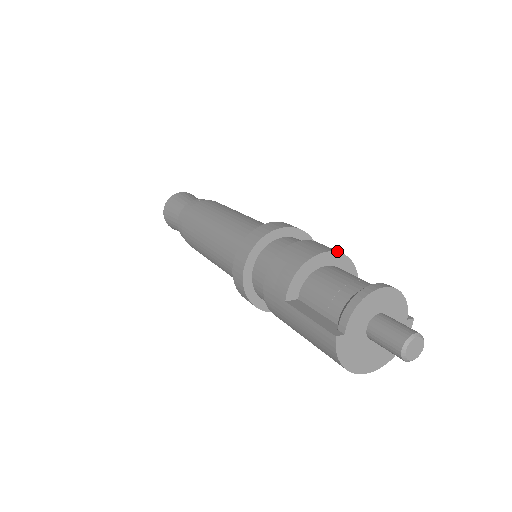
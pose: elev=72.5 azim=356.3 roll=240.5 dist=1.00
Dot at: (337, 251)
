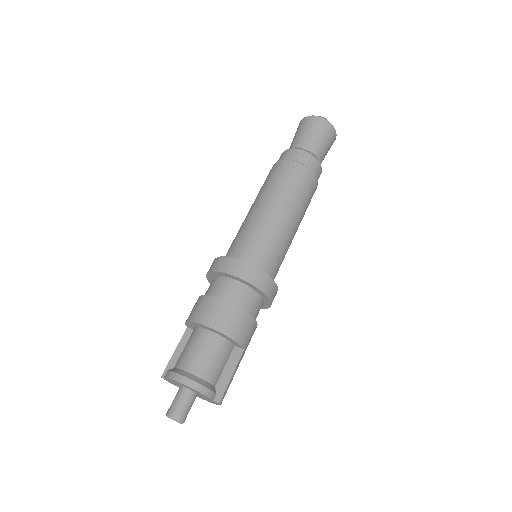
Dot at: (215, 328)
